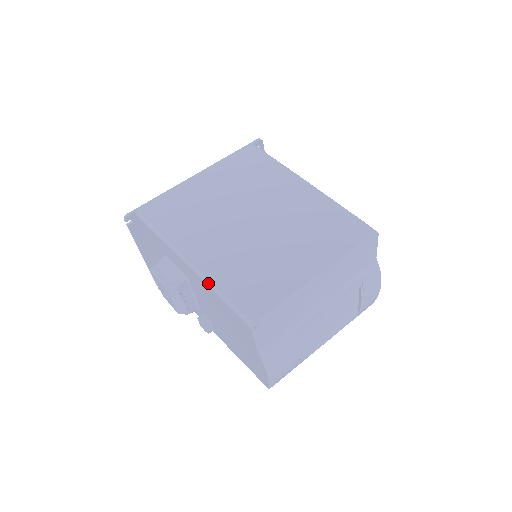
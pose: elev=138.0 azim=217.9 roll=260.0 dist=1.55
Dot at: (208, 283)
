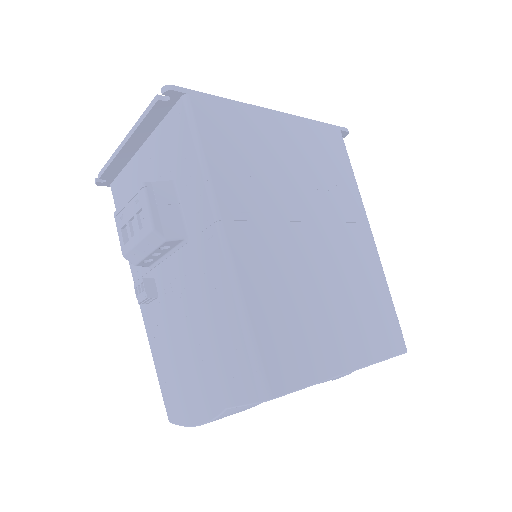
Dot at: (237, 293)
